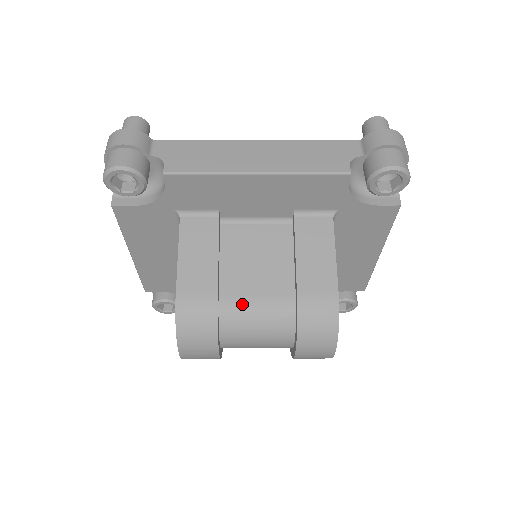
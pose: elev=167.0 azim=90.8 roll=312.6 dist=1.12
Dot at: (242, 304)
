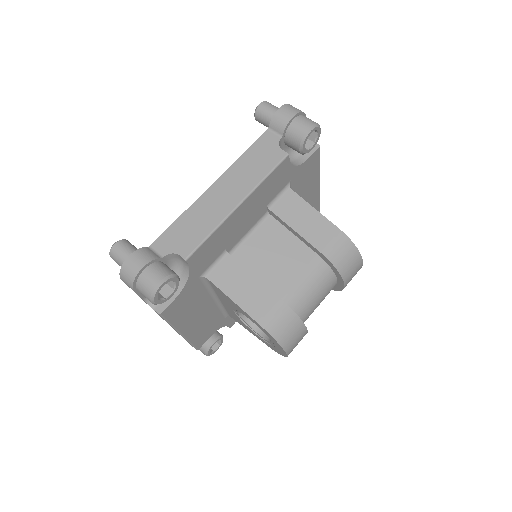
Dot at: (295, 289)
